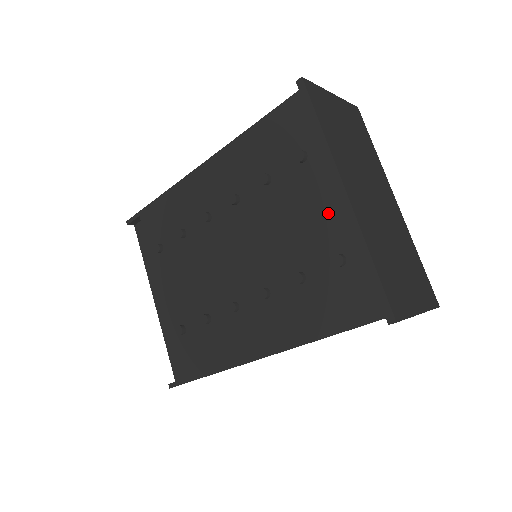
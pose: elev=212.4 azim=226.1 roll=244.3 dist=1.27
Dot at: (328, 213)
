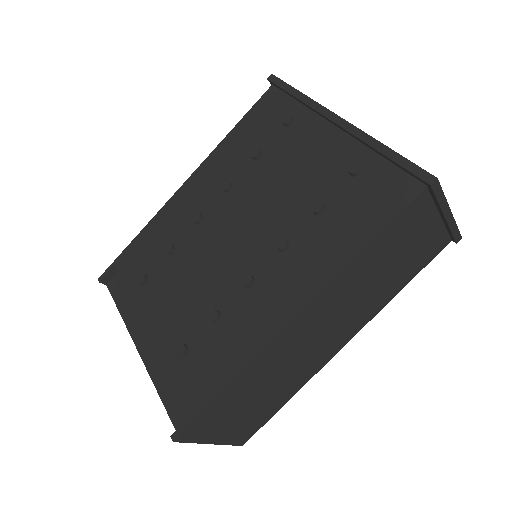
Dot at: (328, 145)
